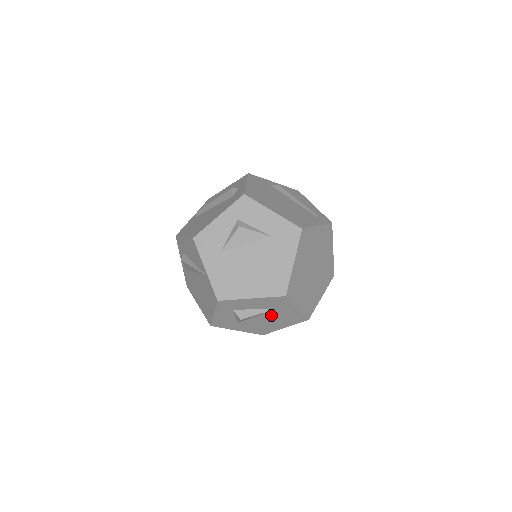
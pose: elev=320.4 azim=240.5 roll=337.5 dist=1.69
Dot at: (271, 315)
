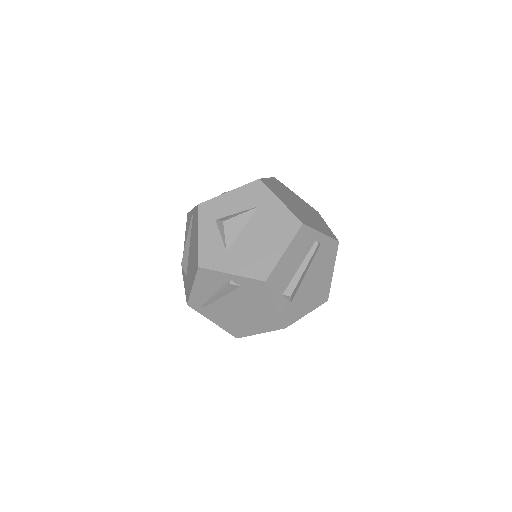
Dot at: (258, 223)
